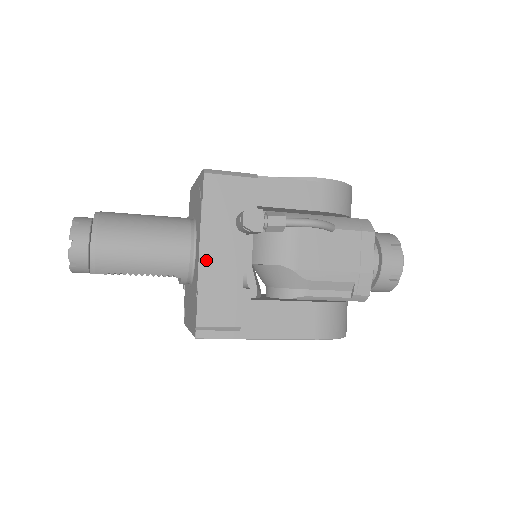
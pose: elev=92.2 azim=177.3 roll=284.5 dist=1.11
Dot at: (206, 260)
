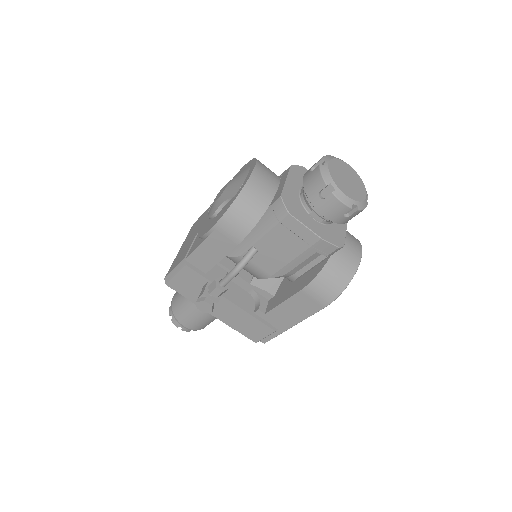
Dot at: (221, 317)
